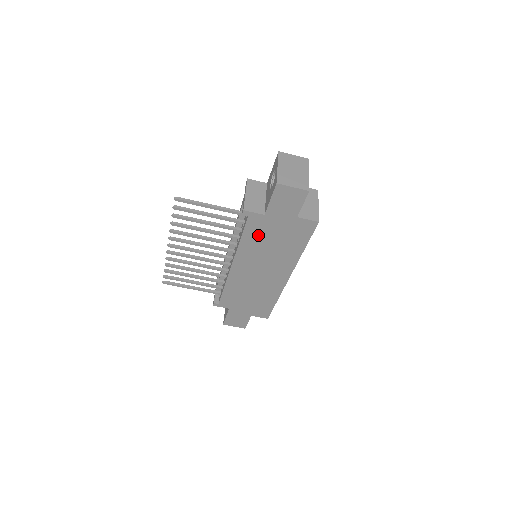
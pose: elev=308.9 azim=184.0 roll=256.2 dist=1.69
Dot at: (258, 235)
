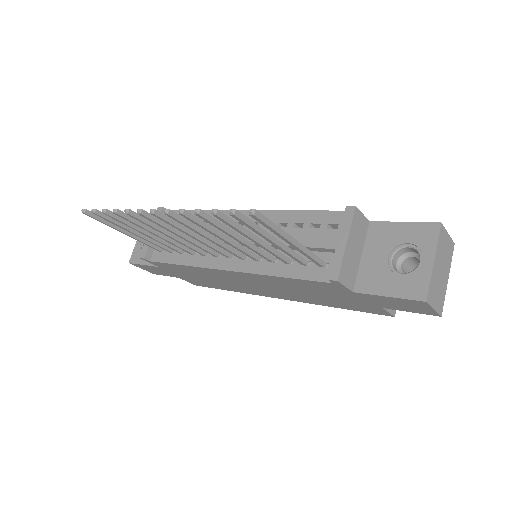
Dot at: (310, 286)
